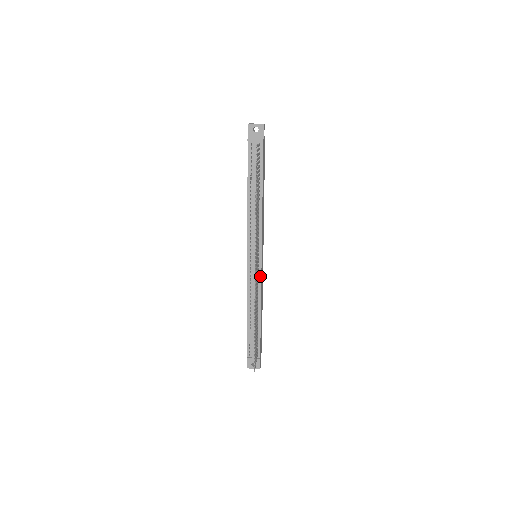
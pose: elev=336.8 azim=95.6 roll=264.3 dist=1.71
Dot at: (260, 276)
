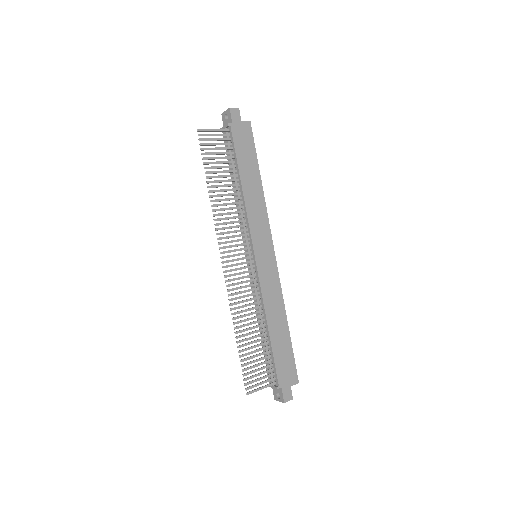
Dot at: (258, 279)
